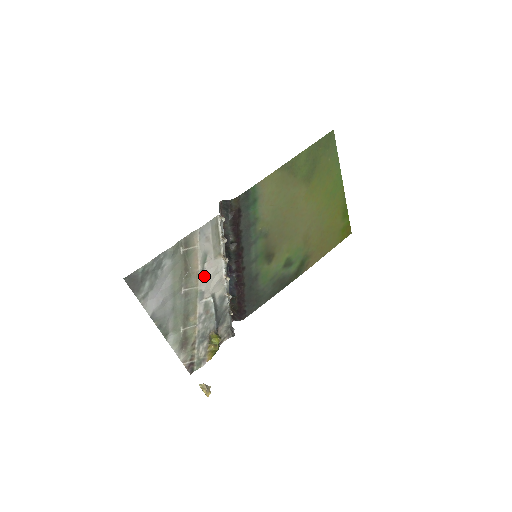
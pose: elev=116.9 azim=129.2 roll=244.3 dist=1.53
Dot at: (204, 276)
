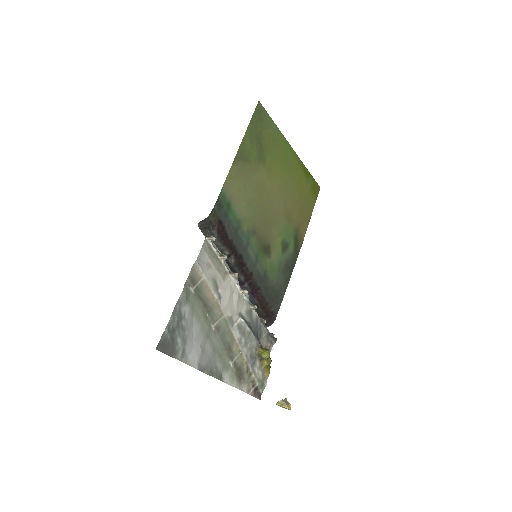
Dot at: (224, 302)
